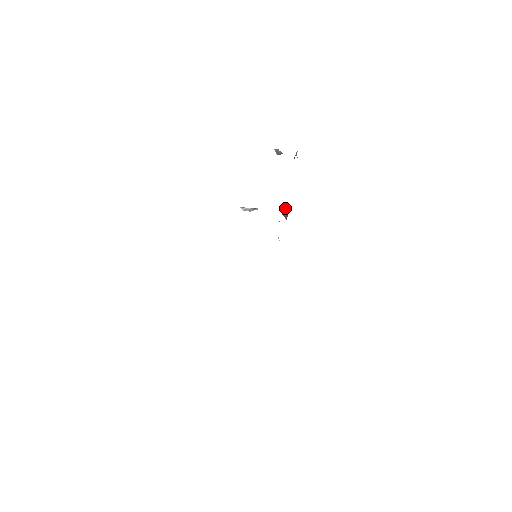
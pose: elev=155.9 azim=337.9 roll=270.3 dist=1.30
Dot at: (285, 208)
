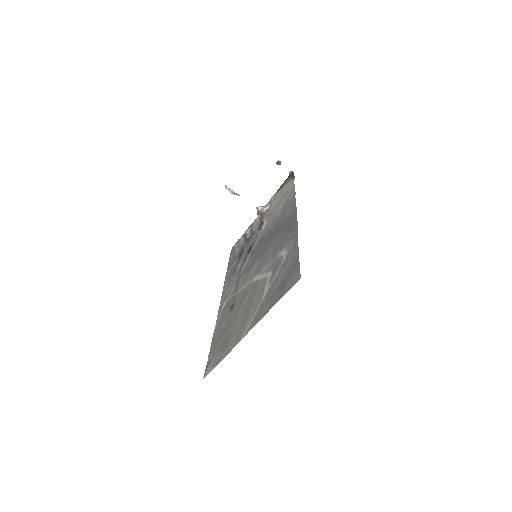
Dot at: (263, 208)
